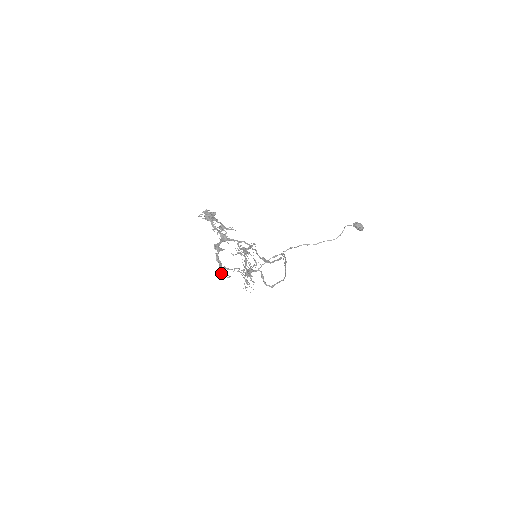
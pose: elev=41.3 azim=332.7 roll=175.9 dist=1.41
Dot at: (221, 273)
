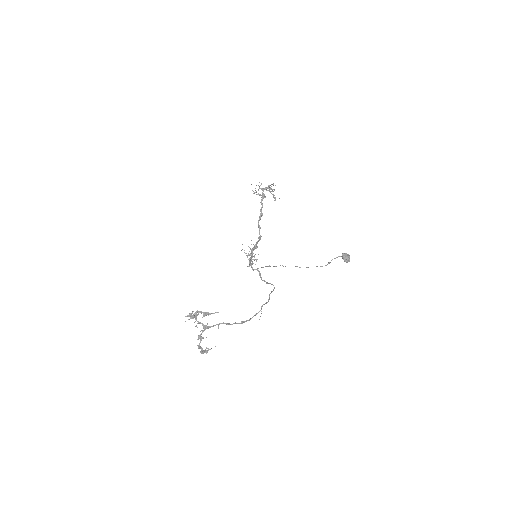
Dot at: (203, 353)
